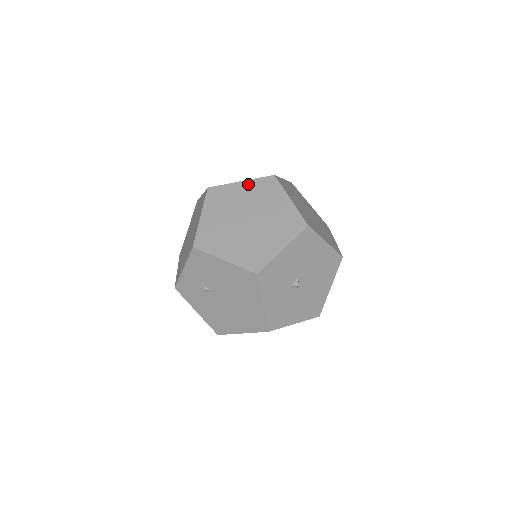
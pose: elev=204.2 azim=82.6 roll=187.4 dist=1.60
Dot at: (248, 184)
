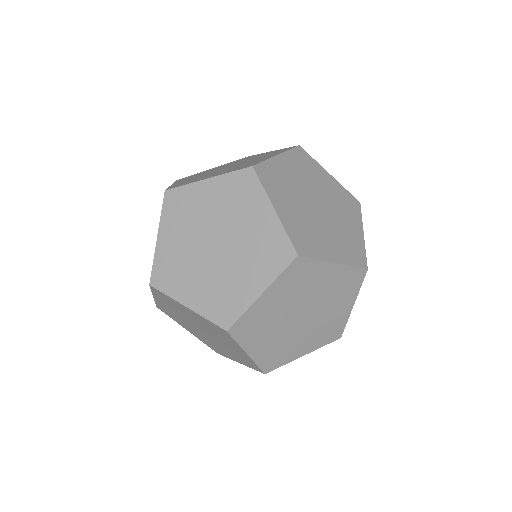
Dot at: (287, 158)
